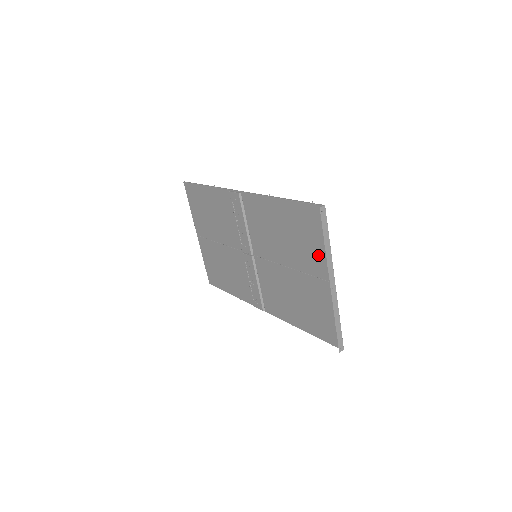
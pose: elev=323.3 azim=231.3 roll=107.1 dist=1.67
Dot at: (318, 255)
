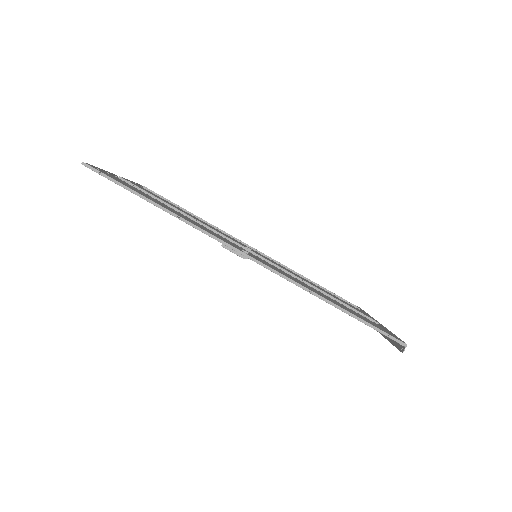
Dot at: occluded
